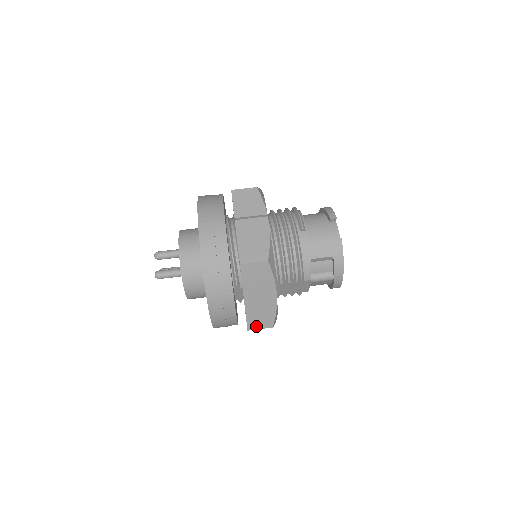
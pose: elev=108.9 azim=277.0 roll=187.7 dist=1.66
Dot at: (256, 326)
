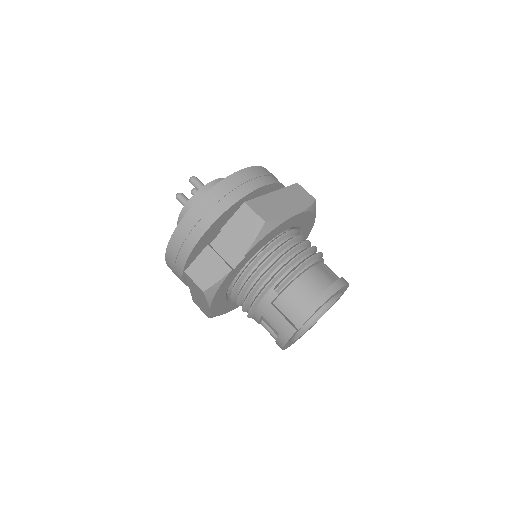
Dot at: (198, 306)
